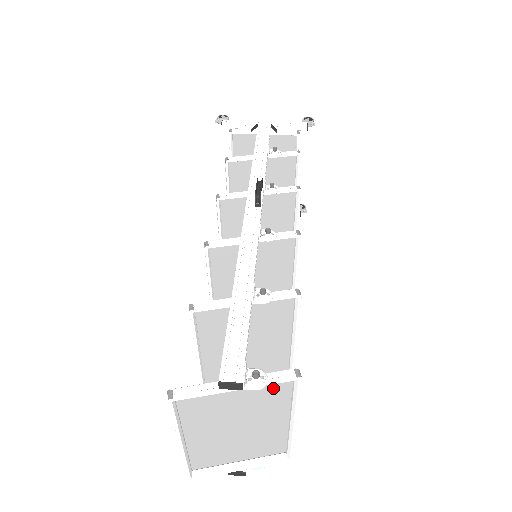
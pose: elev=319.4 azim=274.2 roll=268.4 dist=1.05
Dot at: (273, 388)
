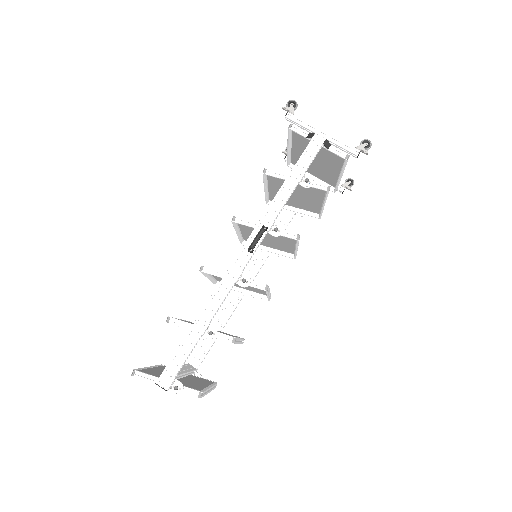
Dot at: (191, 387)
